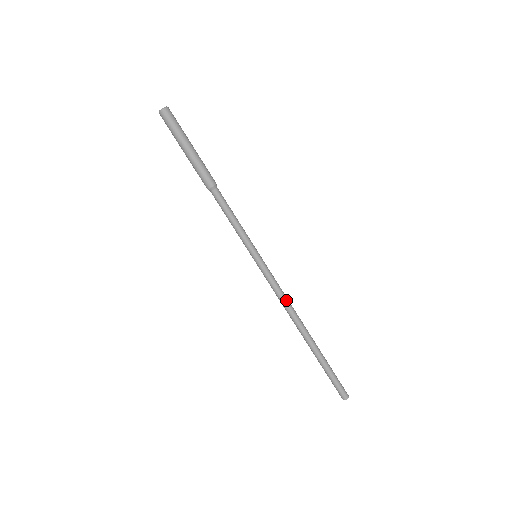
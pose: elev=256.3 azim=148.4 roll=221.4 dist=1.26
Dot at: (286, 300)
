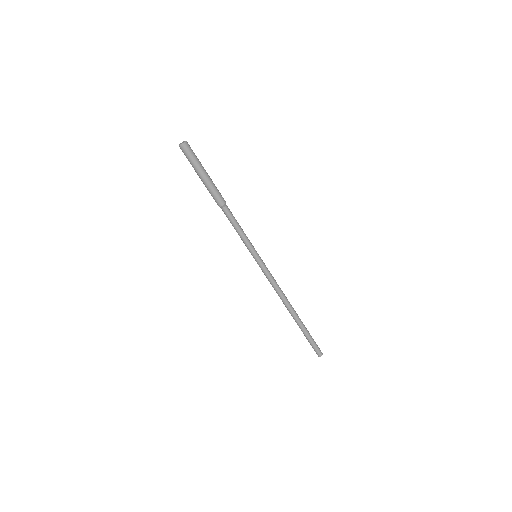
Dot at: (279, 287)
